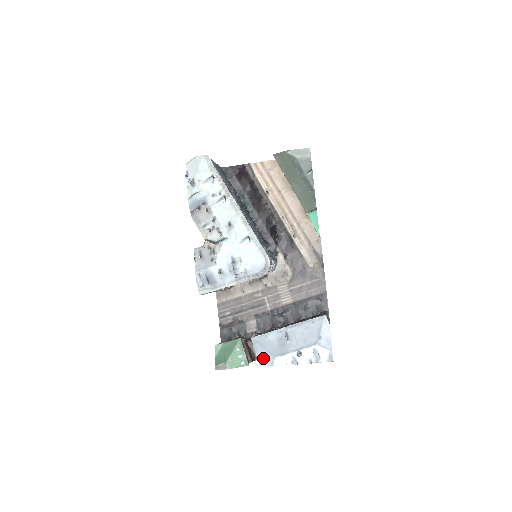
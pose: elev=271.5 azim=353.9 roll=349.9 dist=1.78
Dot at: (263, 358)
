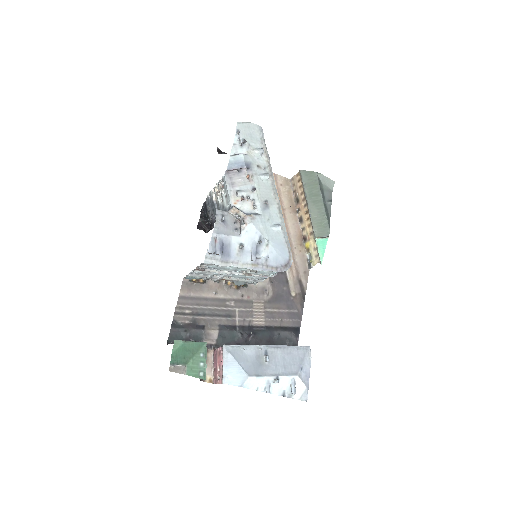
Dot at: (232, 374)
